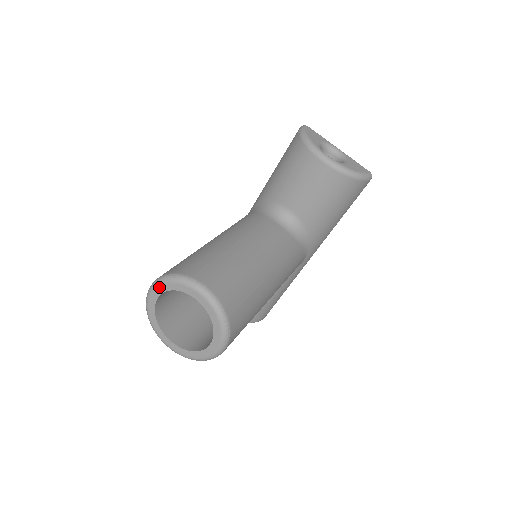
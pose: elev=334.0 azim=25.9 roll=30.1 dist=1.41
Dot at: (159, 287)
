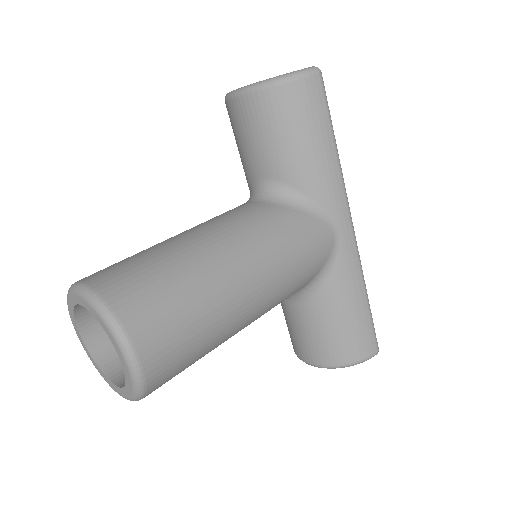
Dot at: (71, 319)
